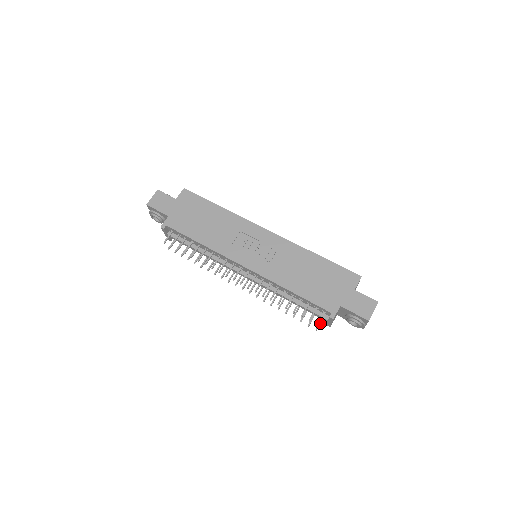
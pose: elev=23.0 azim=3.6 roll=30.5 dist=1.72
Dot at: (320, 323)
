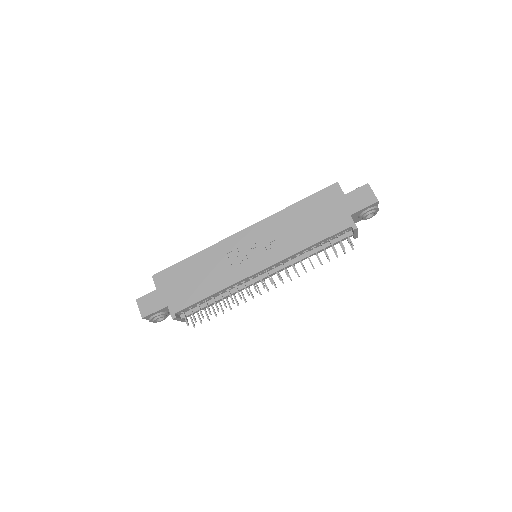
Dot at: (350, 243)
